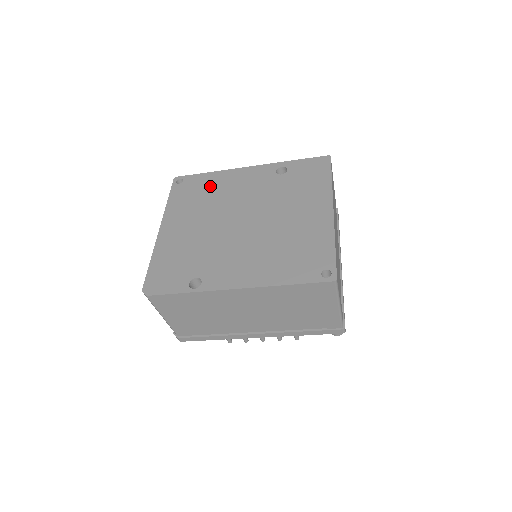
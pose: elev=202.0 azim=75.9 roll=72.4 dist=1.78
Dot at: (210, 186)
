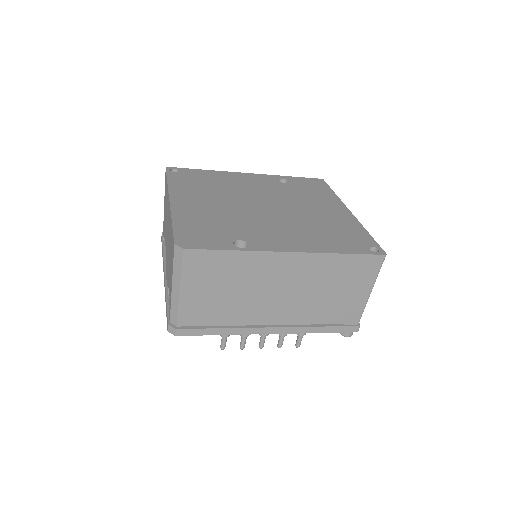
Dot at: (213, 179)
